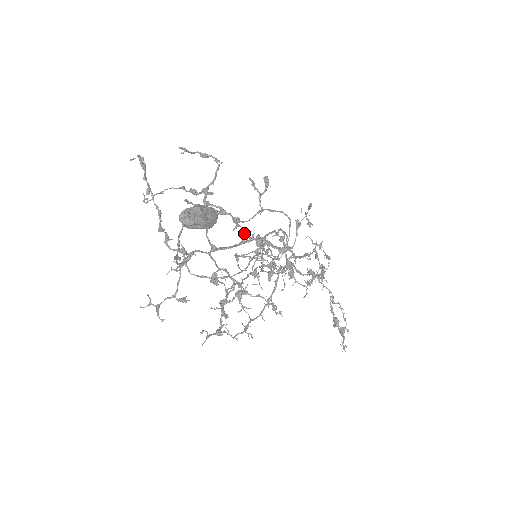
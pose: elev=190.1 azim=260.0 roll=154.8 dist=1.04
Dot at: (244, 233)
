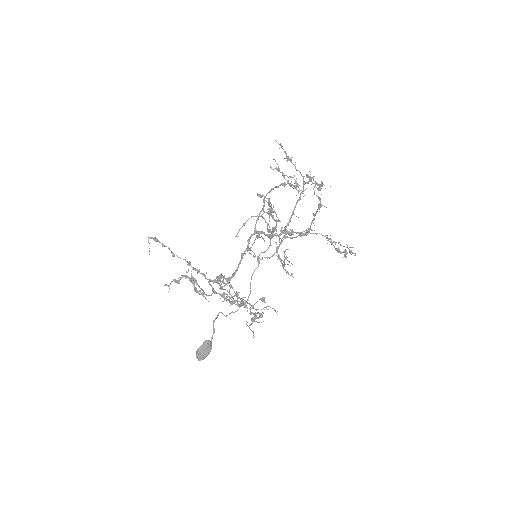
Dot at: occluded
